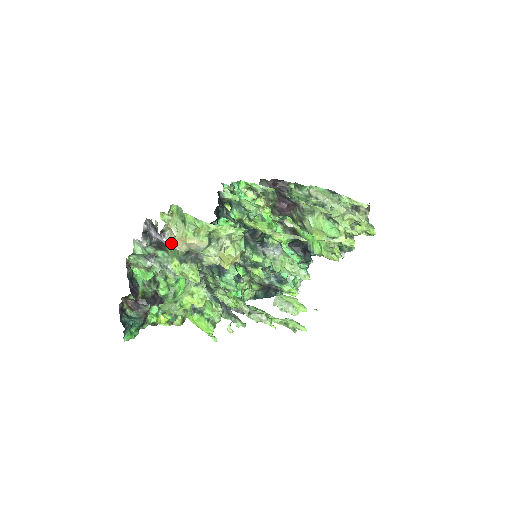
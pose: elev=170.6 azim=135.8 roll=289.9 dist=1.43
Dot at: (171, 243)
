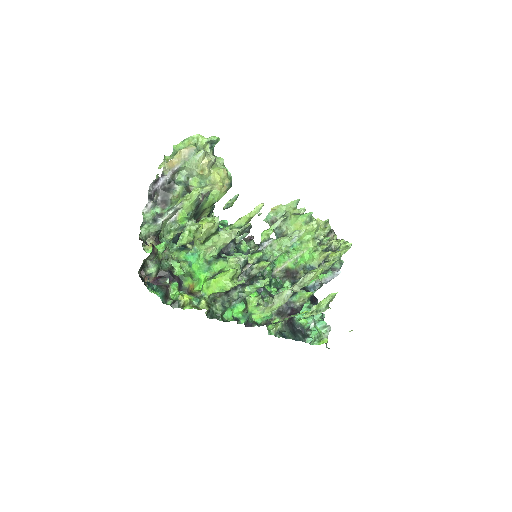
Dot at: (171, 172)
